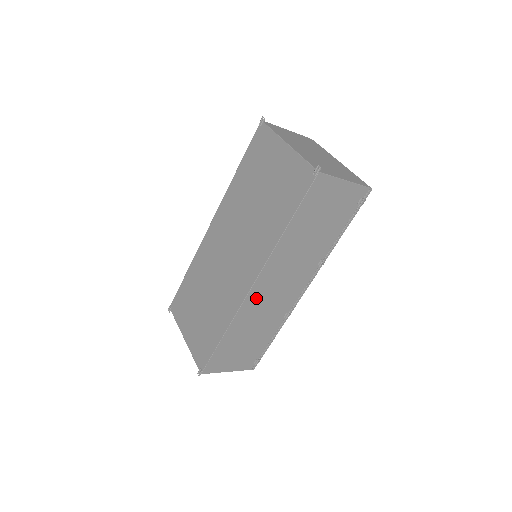
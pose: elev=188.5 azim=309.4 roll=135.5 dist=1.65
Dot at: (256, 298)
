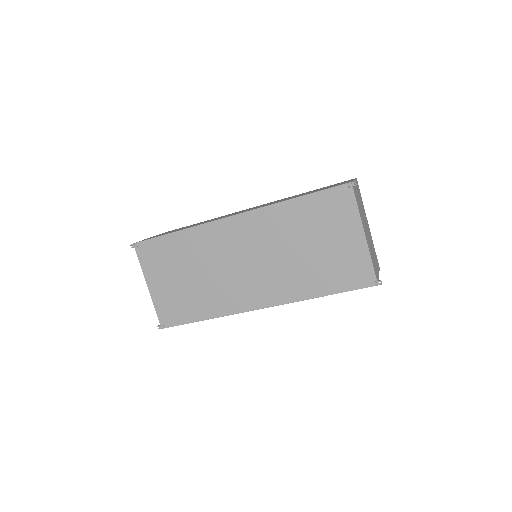
Dot at: occluded
